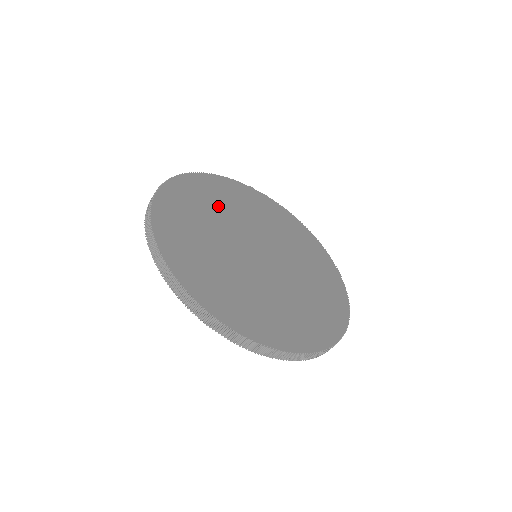
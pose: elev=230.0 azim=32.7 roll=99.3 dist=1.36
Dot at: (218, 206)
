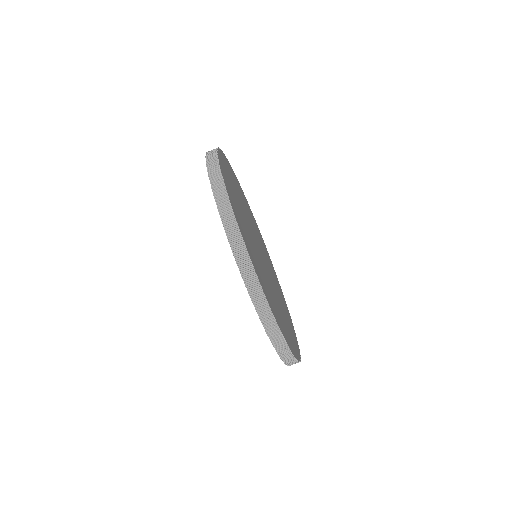
Dot at: occluded
